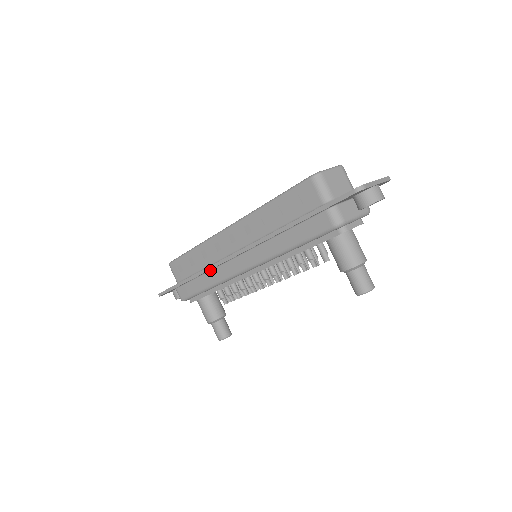
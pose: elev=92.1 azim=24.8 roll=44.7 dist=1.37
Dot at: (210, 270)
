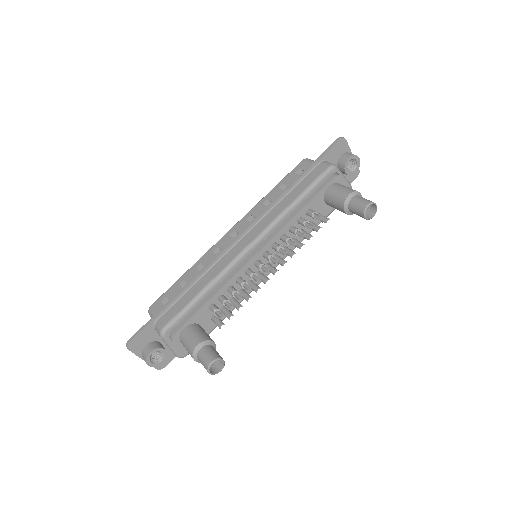
Dot at: (208, 271)
